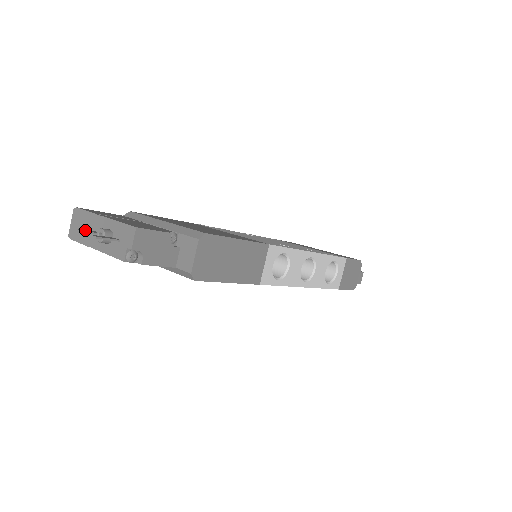
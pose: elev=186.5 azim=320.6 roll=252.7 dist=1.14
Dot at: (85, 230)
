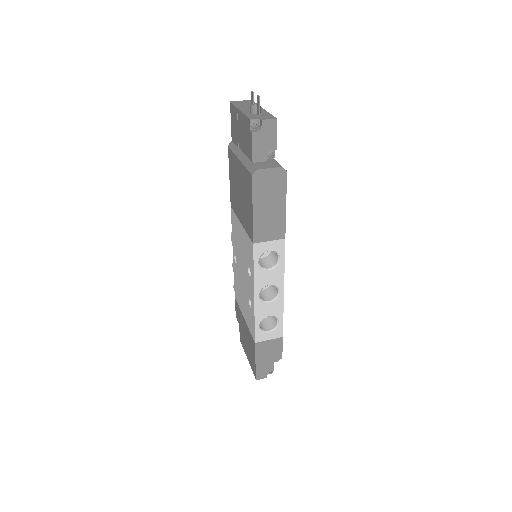
Dot at: (253, 97)
